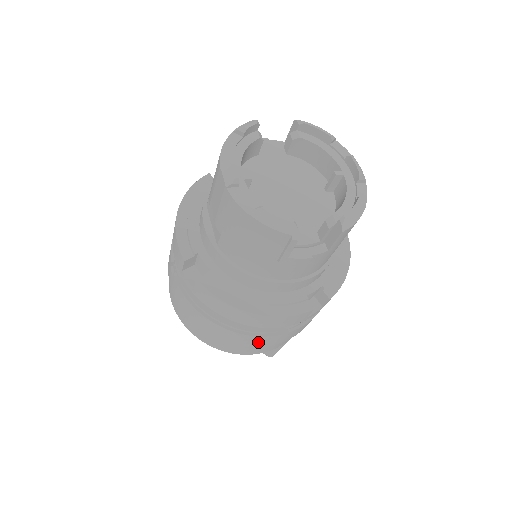
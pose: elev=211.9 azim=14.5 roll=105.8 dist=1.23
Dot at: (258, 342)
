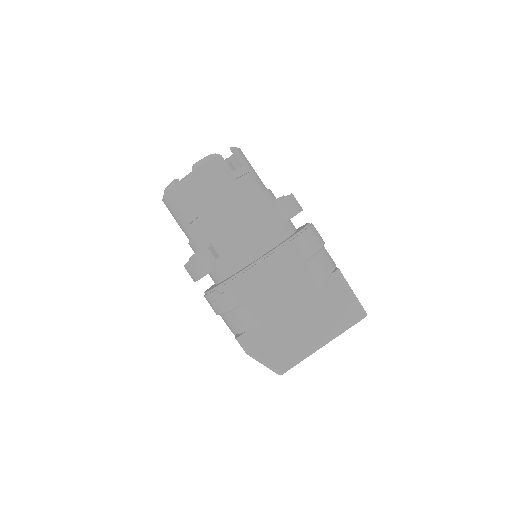
Dot at: (303, 248)
